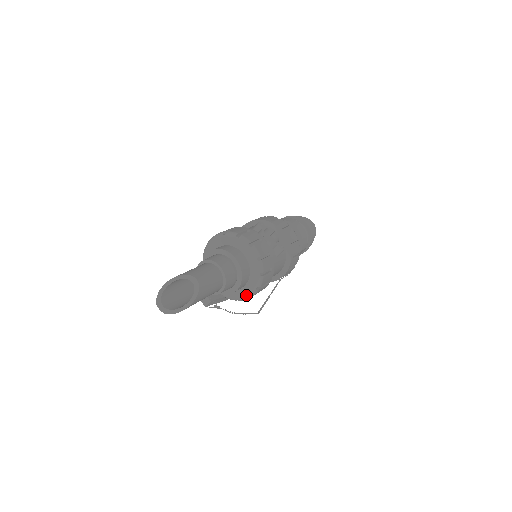
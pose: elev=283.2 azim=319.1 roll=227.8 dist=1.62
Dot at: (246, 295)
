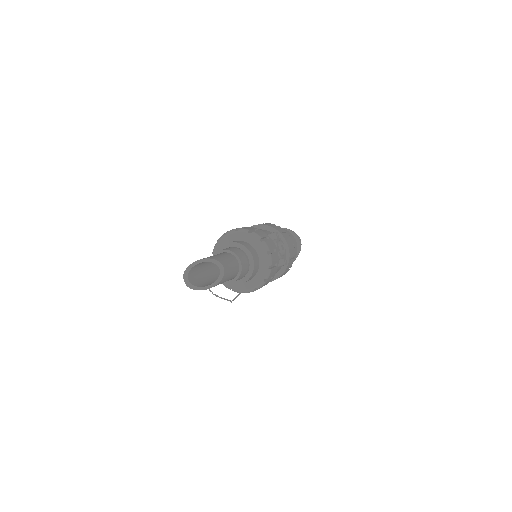
Dot at: (242, 290)
